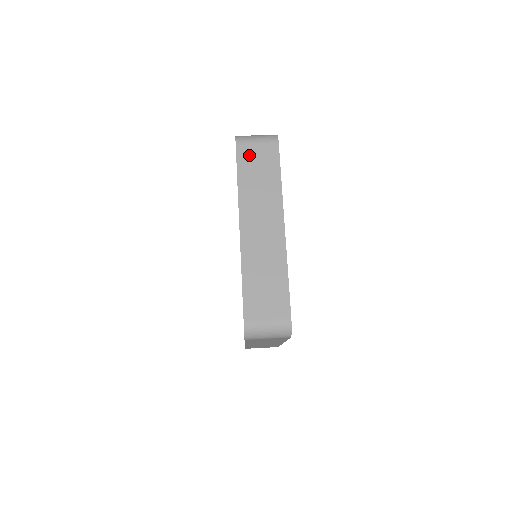
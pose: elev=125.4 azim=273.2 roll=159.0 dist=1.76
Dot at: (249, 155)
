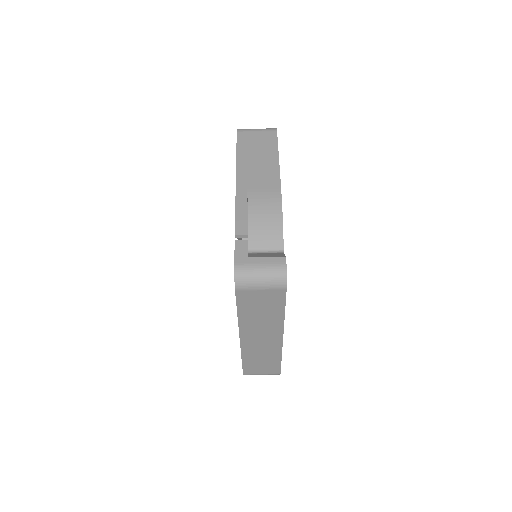
Dot at: (251, 298)
